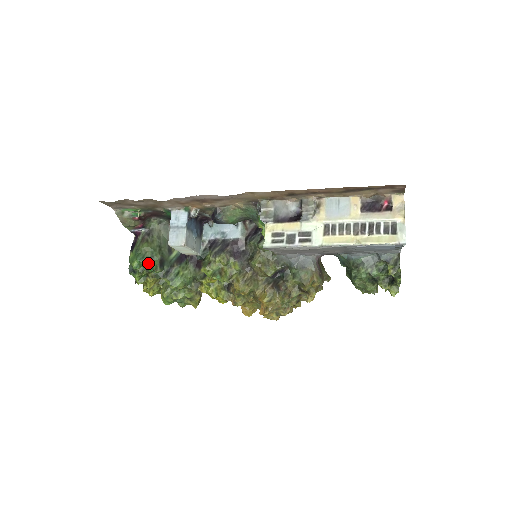
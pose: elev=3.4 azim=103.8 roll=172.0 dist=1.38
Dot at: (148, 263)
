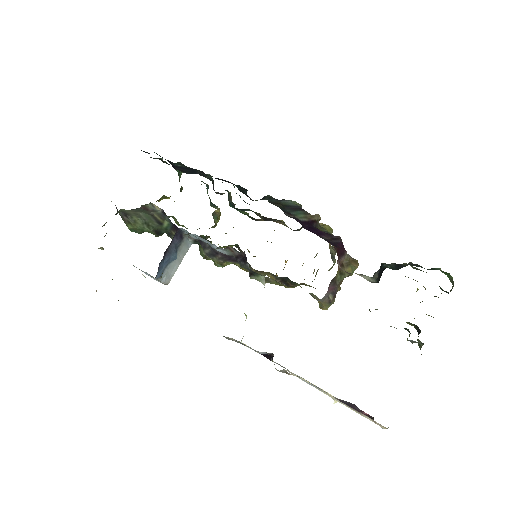
Dot at: occluded
